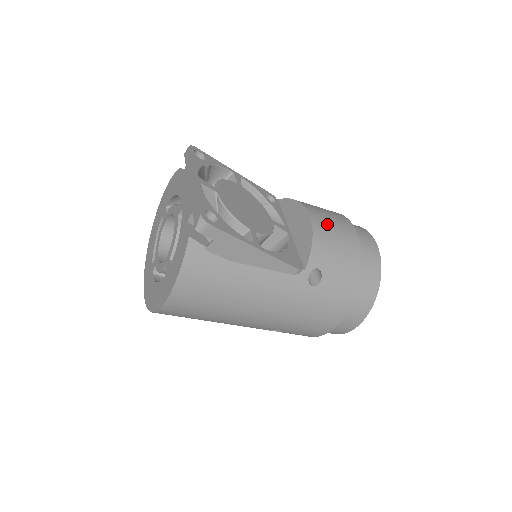
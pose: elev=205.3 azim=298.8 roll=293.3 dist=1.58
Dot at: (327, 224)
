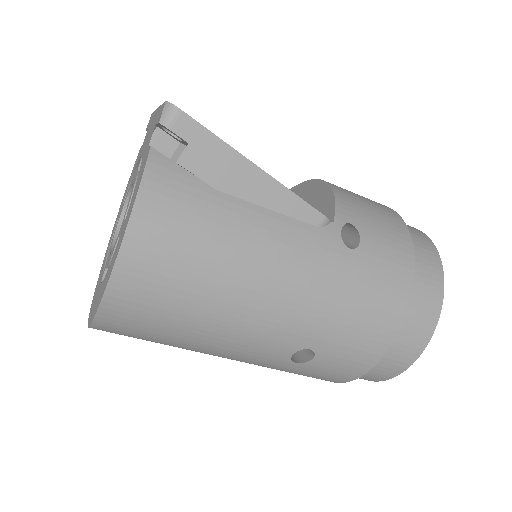
Dot at: (347, 190)
